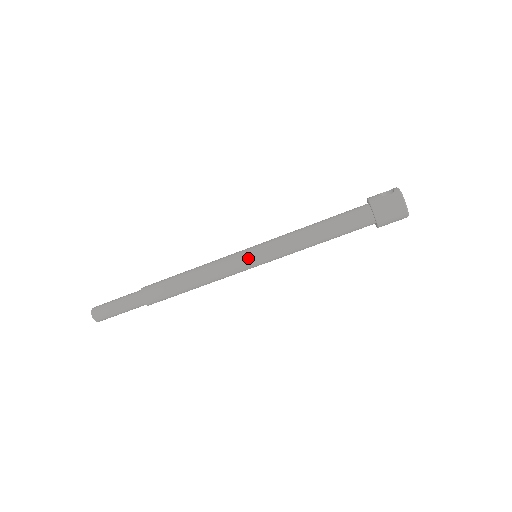
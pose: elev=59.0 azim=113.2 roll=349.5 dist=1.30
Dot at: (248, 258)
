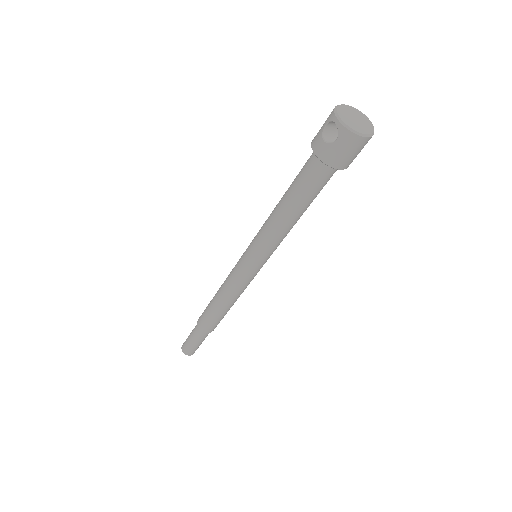
Dot at: (254, 270)
